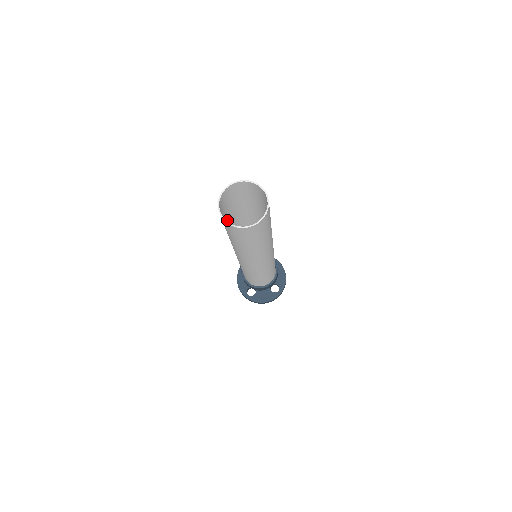
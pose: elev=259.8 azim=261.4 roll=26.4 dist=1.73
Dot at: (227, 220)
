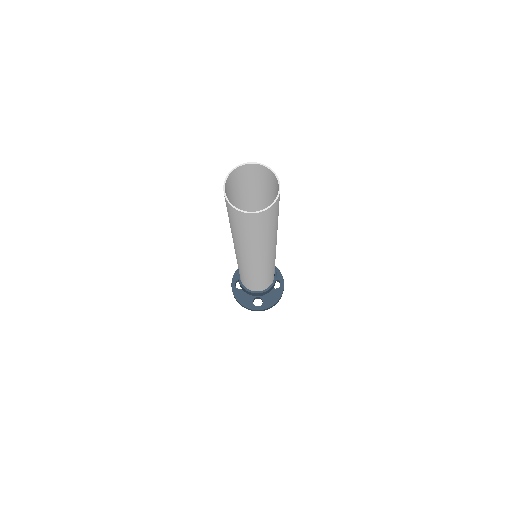
Dot at: (231, 224)
